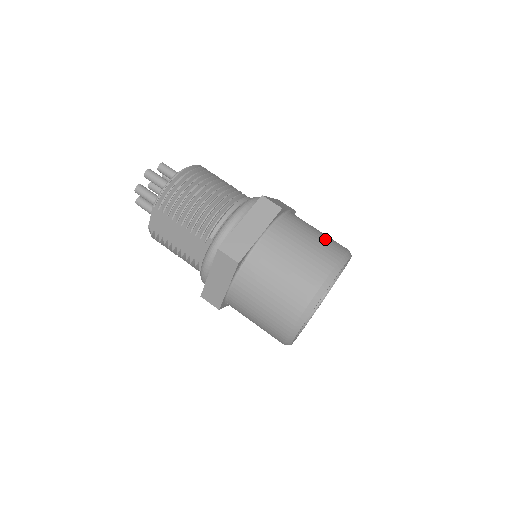
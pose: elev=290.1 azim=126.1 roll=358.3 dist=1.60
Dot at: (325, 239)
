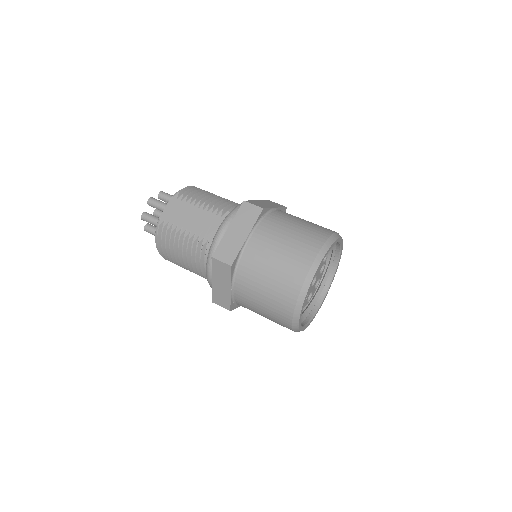
Dot at: occluded
